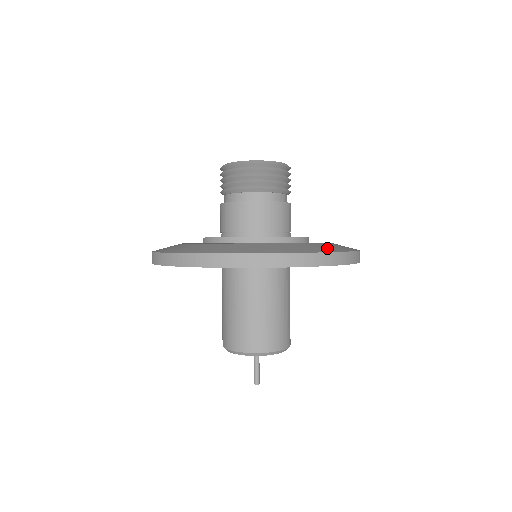
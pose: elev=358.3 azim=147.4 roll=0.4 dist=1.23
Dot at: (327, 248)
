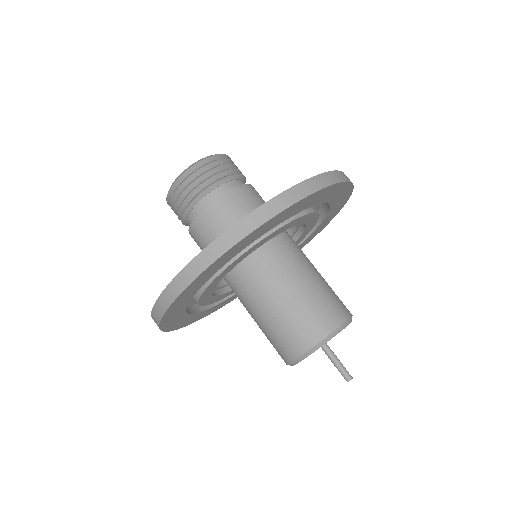
Dot at: occluded
